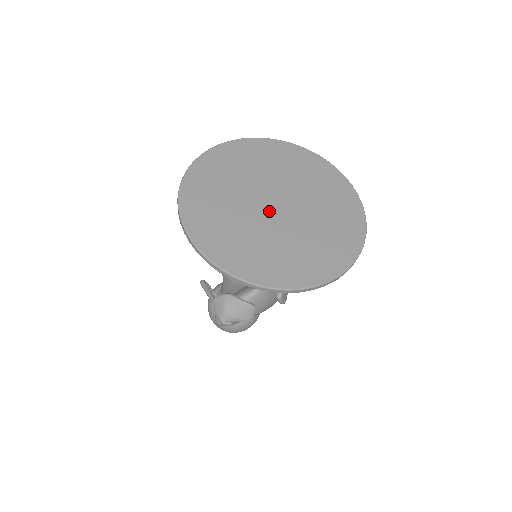
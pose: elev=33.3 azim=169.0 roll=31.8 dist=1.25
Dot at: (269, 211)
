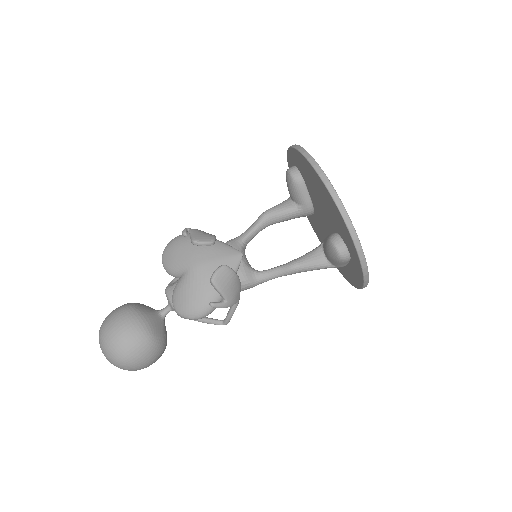
Dot at: occluded
